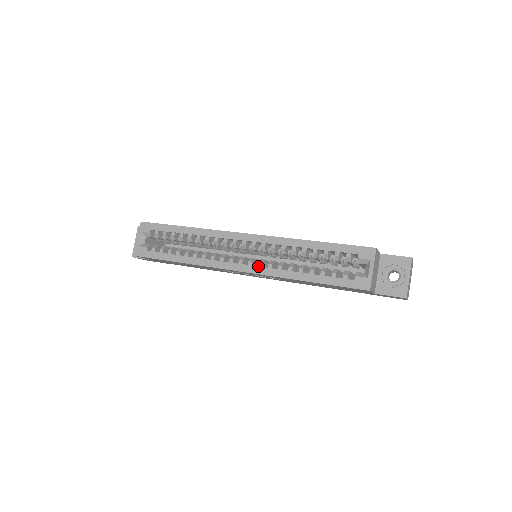
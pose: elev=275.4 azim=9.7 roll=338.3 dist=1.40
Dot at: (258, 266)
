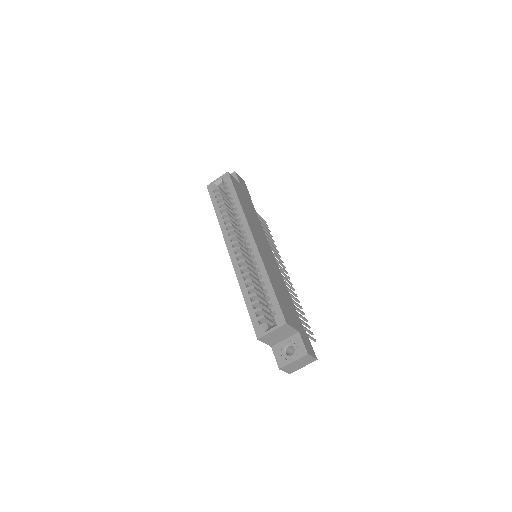
Dot at: (237, 261)
